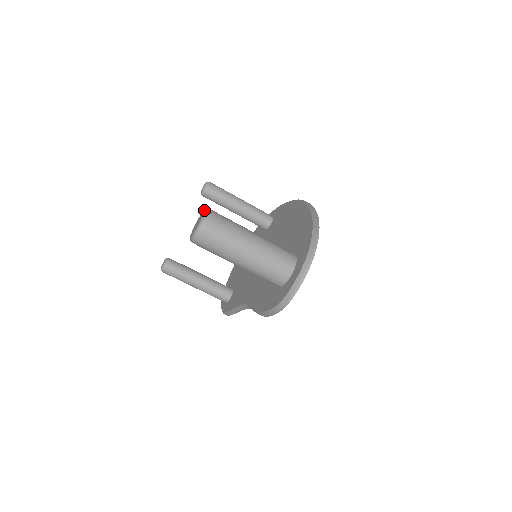
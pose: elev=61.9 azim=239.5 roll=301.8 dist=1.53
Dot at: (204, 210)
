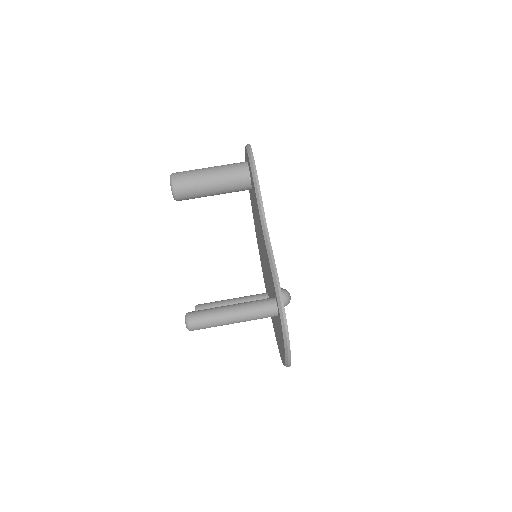
Dot at: occluded
